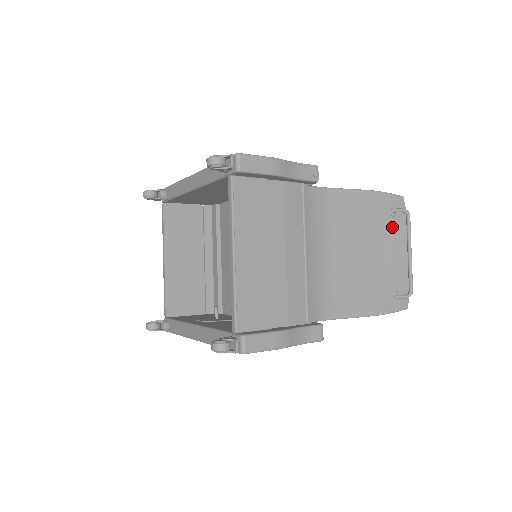
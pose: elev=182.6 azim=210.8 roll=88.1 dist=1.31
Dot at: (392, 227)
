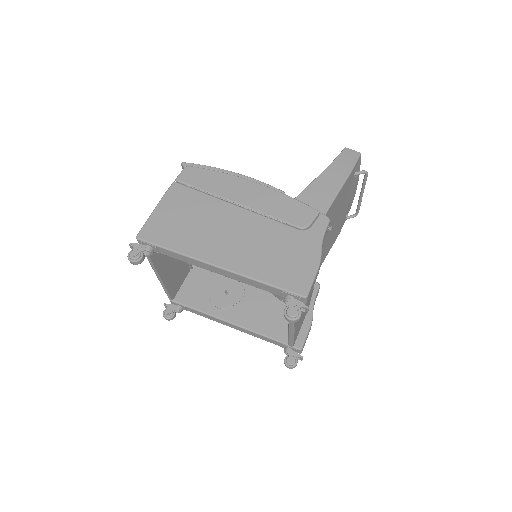
Dot at: (352, 184)
